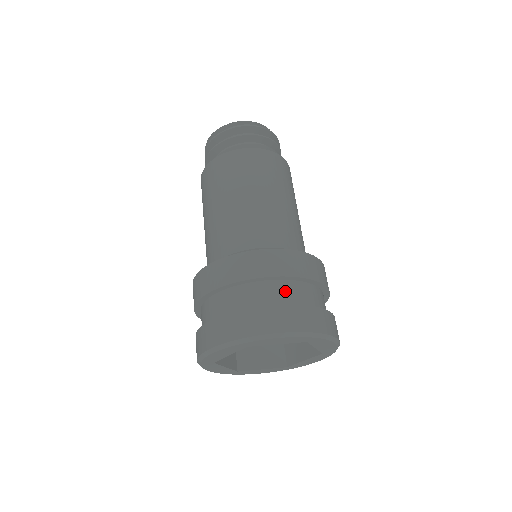
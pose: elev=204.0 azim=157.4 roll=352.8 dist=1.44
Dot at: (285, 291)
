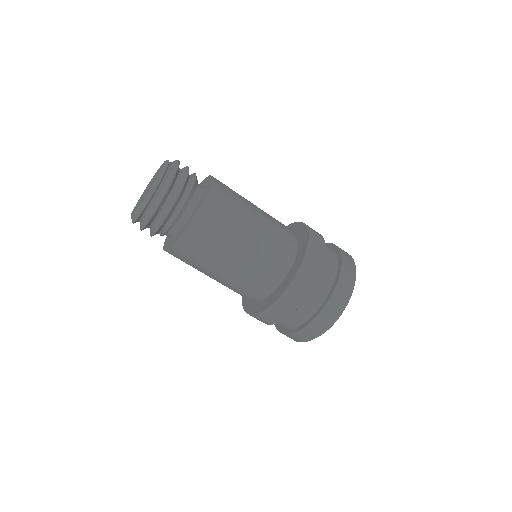
Dot at: (322, 282)
